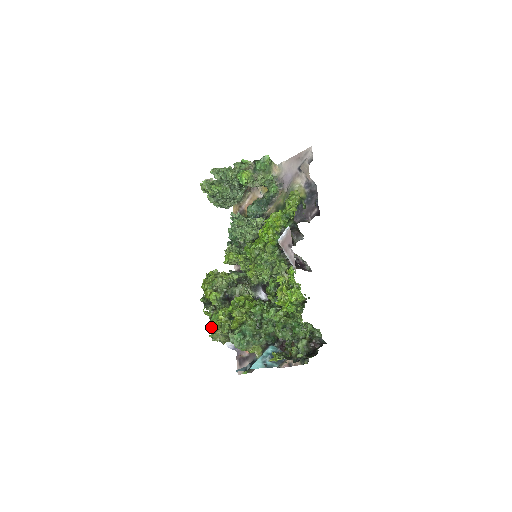
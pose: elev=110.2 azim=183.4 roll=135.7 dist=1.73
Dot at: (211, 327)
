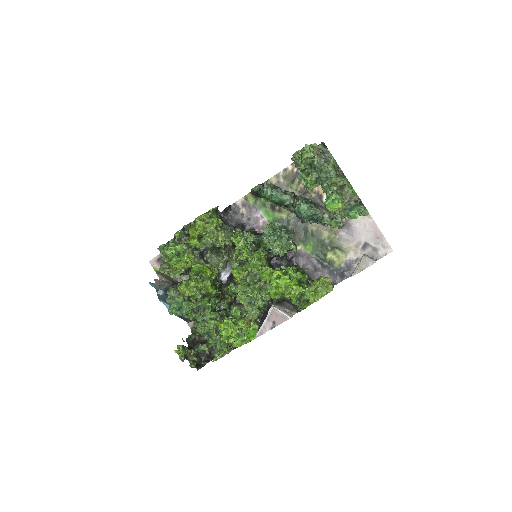
Dot at: (167, 256)
